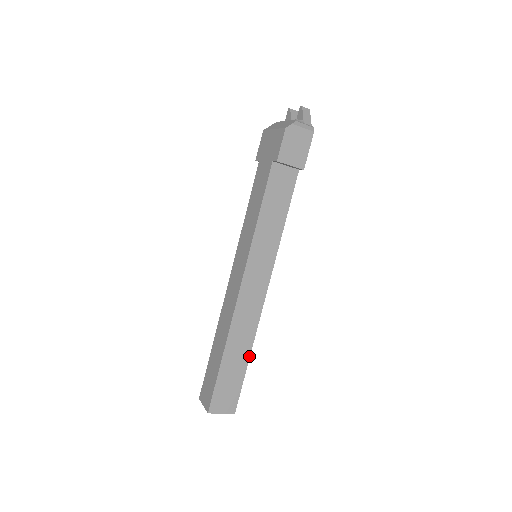
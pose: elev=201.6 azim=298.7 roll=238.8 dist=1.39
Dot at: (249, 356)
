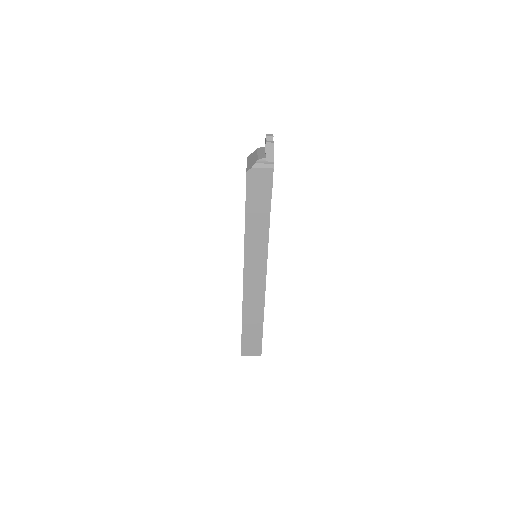
Dot at: occluded
